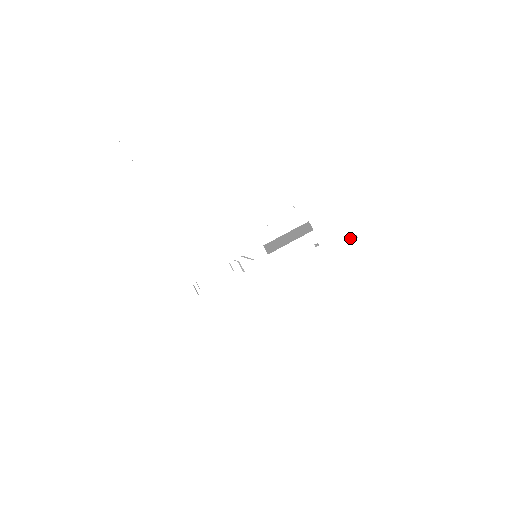
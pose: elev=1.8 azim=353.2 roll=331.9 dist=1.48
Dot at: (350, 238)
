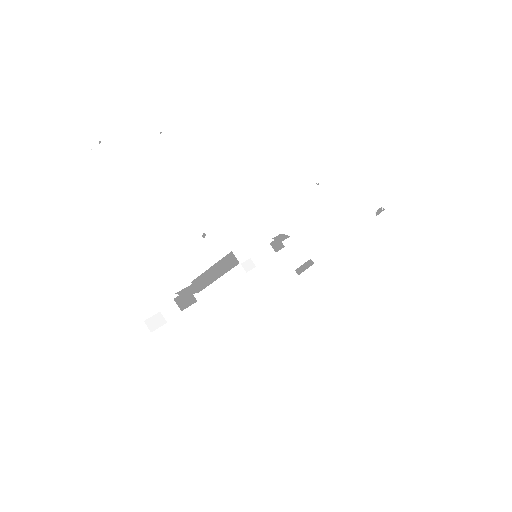
Dot at: (311, 262)
